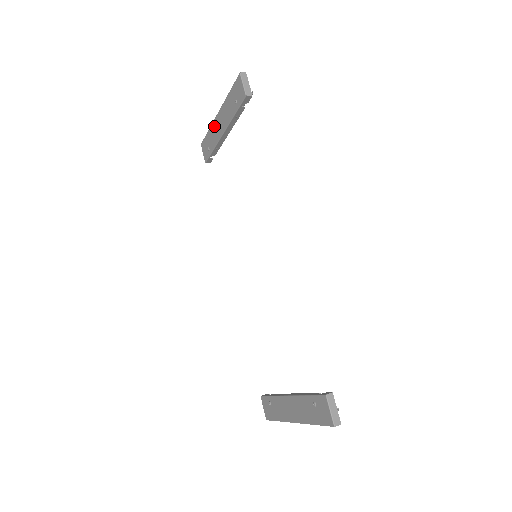
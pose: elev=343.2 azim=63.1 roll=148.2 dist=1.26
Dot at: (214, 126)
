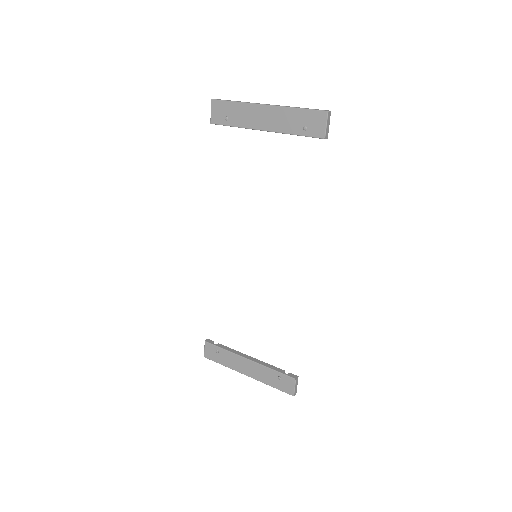
Dot at: (251, 109)
